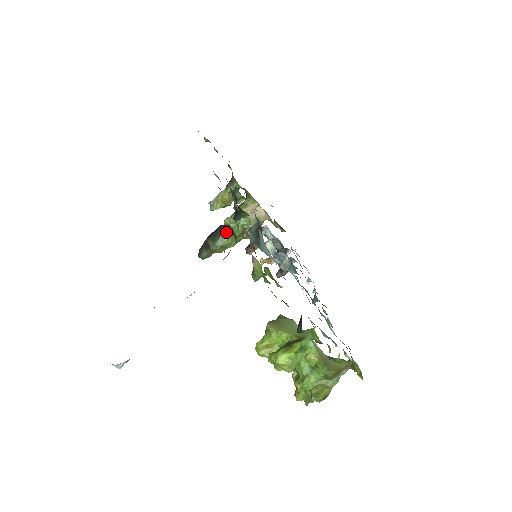
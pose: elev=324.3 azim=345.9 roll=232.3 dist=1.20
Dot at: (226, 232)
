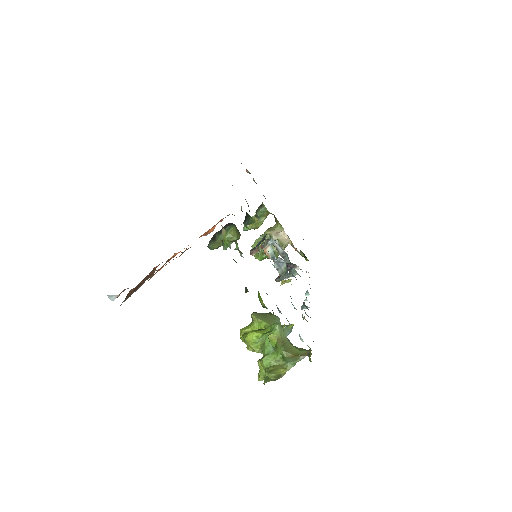
Dot at: (230, 228)
